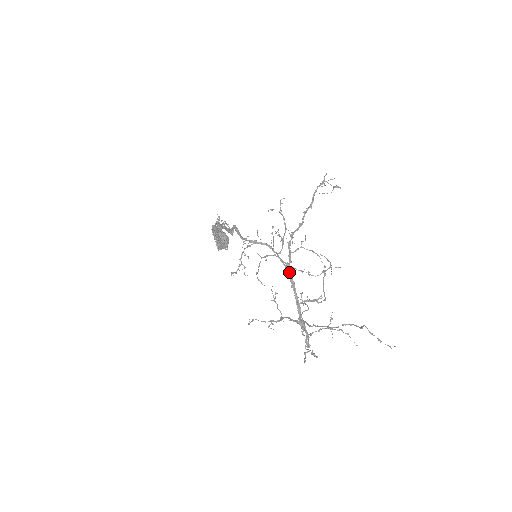
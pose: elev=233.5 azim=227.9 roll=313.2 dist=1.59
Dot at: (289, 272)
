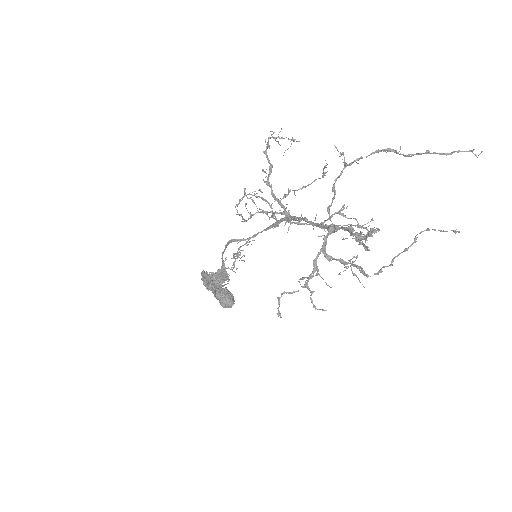
Dot at: (290, 217)
